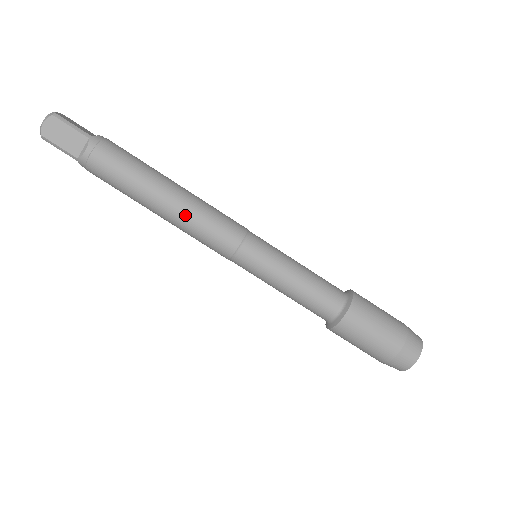
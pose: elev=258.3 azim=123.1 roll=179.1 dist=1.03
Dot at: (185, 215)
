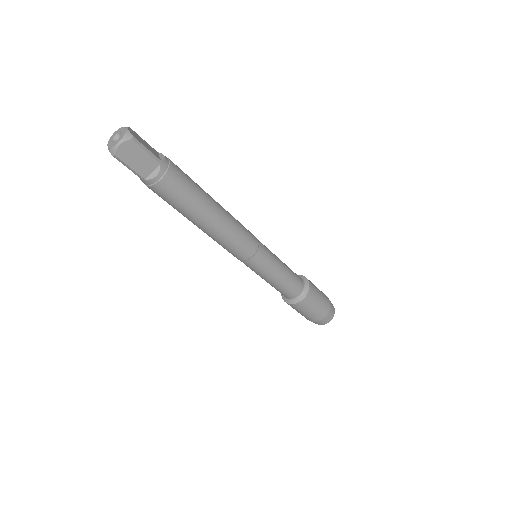
Dot at: (223, 233)
